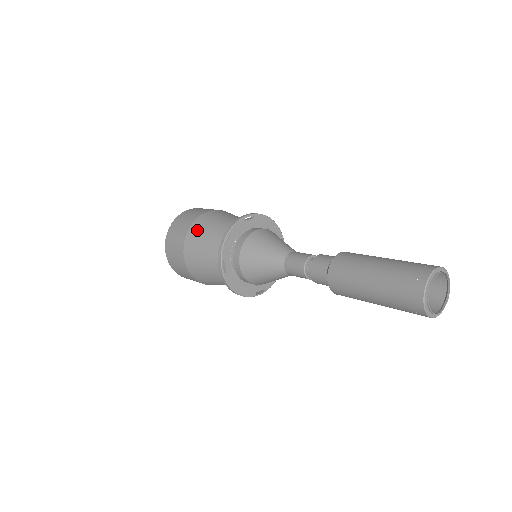
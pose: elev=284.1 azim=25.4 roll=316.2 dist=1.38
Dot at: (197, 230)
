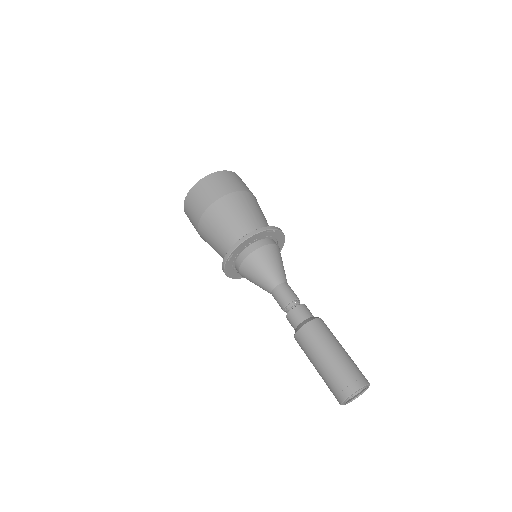
Dot at: (226, 206)
